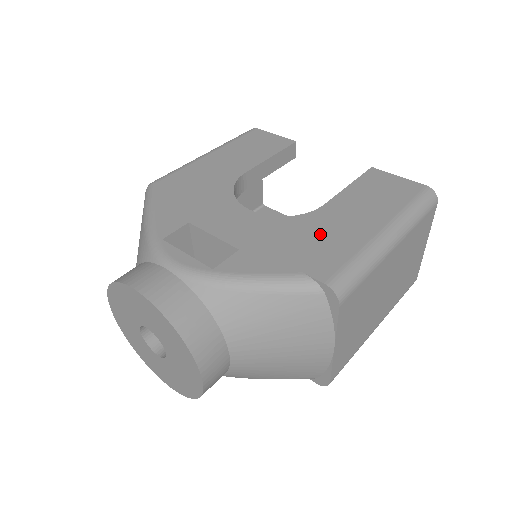
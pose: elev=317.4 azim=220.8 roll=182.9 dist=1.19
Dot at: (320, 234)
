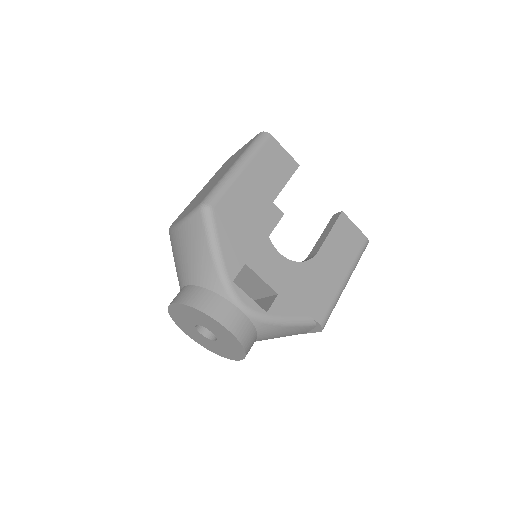
Dot at: (317, 282)
